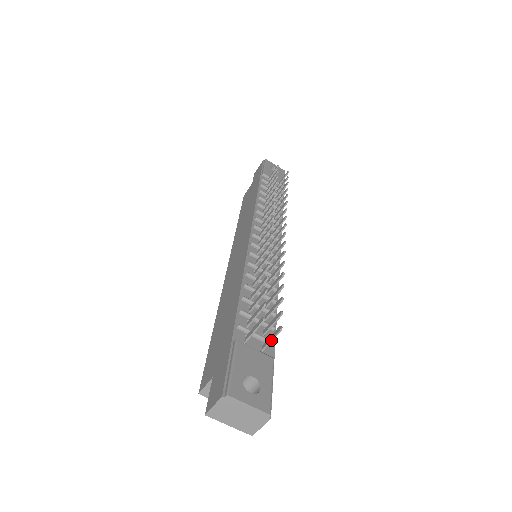
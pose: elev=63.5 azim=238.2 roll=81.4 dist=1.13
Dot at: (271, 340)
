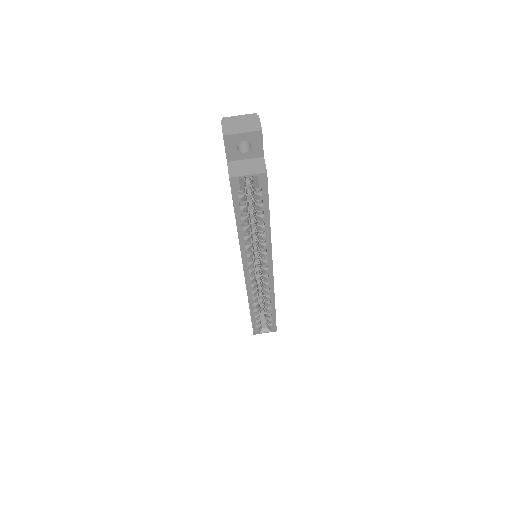
Dot at: occluded
